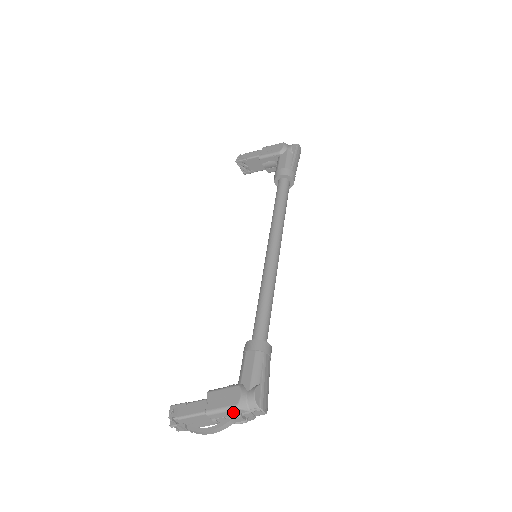
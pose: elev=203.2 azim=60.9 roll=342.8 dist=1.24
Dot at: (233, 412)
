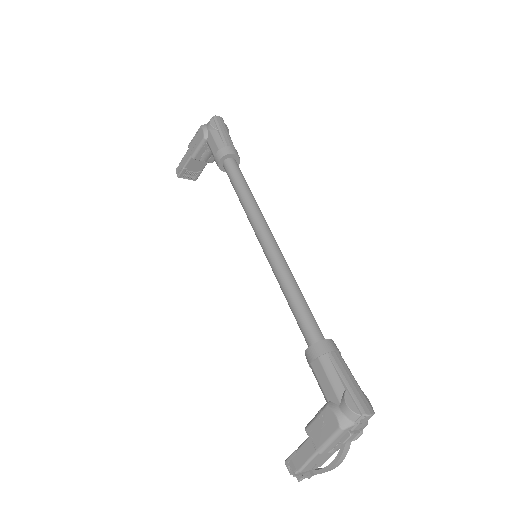
Dot at: (341, 435)
